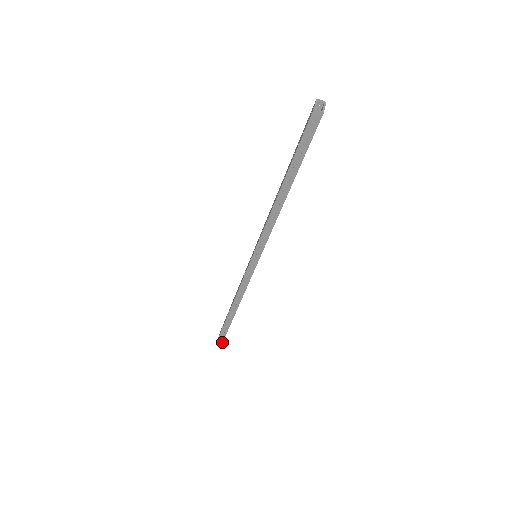
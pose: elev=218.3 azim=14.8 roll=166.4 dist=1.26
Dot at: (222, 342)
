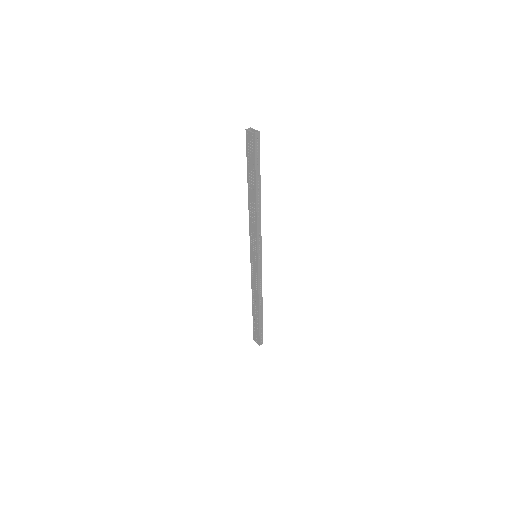
Dot at: occluded
